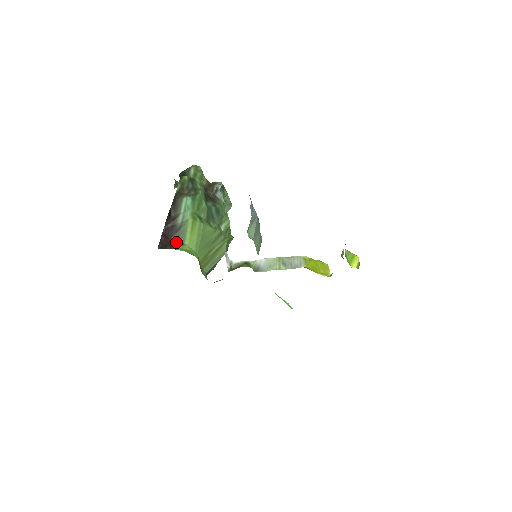
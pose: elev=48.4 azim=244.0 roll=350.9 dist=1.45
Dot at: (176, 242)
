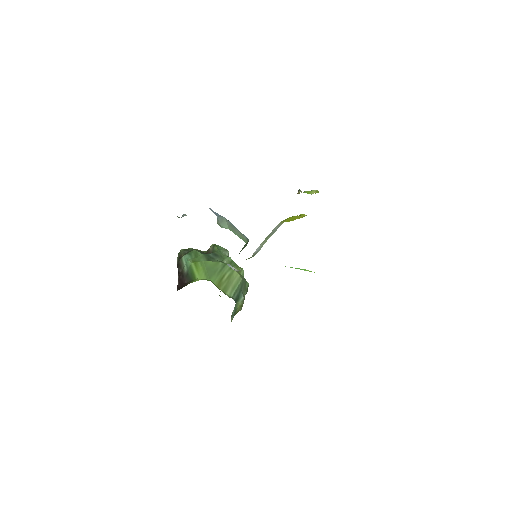
Dot at: (189, 282)
